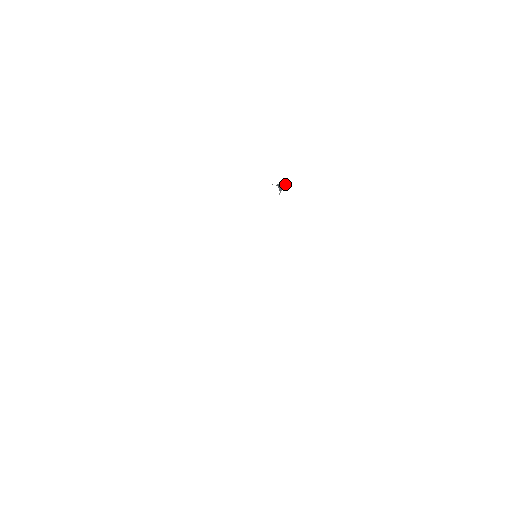
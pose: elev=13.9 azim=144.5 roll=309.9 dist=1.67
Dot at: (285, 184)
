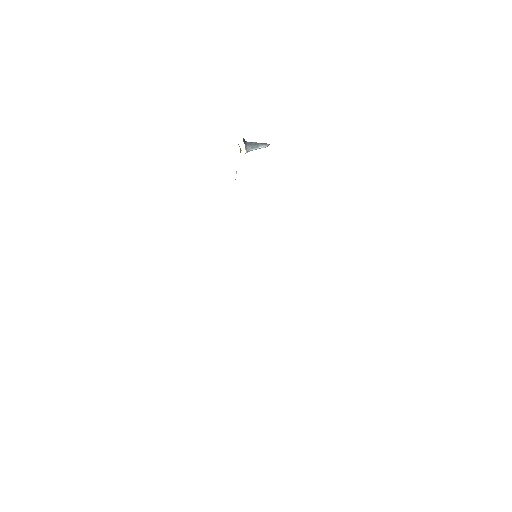
Dot at: (259, 143)
